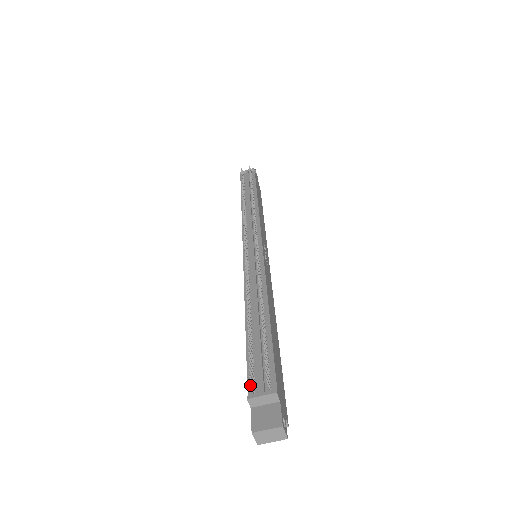
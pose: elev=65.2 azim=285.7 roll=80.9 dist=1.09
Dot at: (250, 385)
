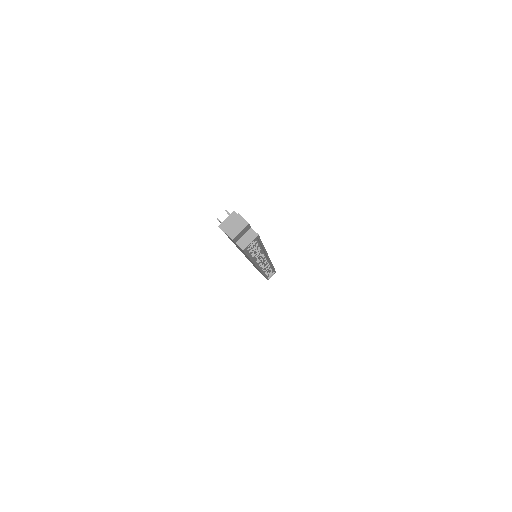
Dot at: occluded
